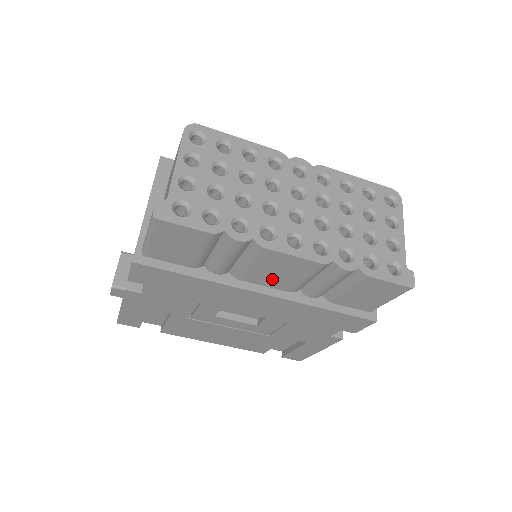
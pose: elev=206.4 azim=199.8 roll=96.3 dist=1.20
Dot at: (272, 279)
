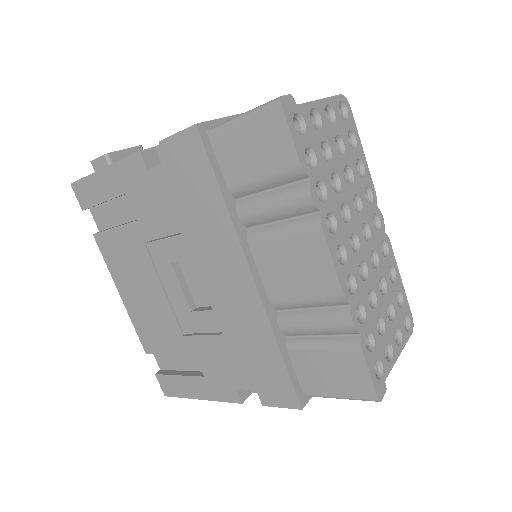
Dot at: (277, 271)
